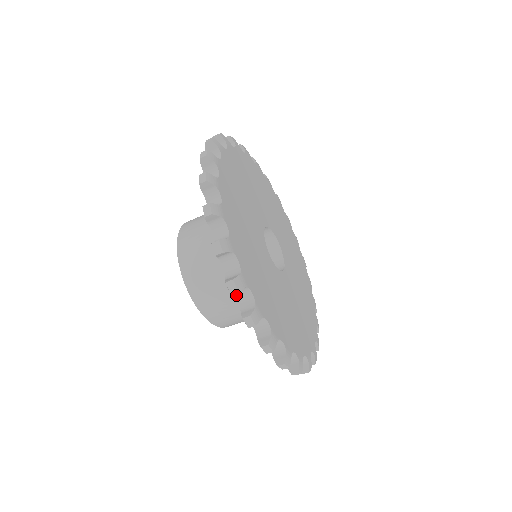
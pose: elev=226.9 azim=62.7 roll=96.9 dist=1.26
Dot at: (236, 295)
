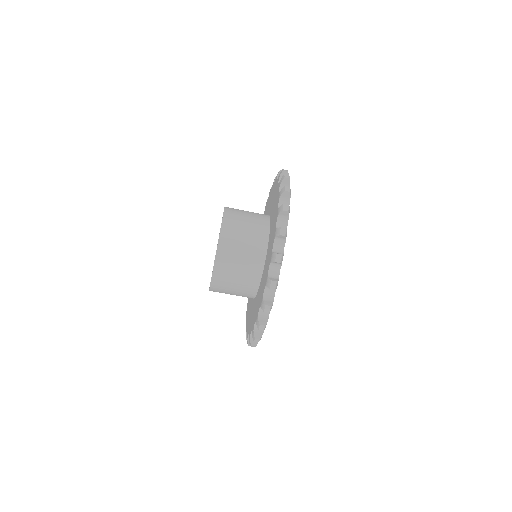
Dot at: (279, 203)
